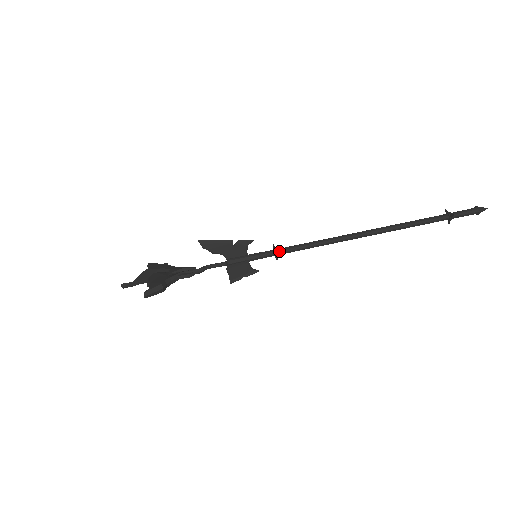
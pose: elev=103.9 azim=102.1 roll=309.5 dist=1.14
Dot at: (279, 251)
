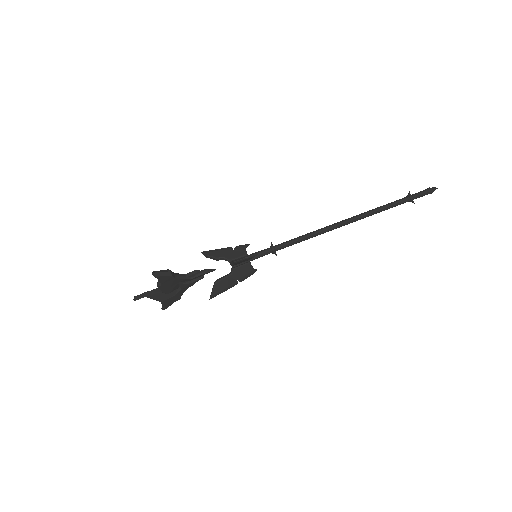
Dot at: (275, 246)
